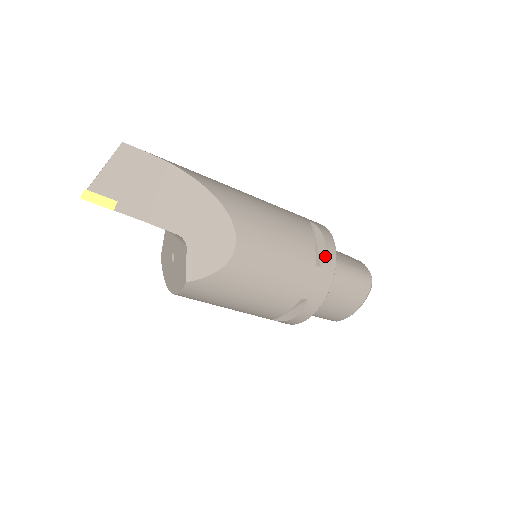
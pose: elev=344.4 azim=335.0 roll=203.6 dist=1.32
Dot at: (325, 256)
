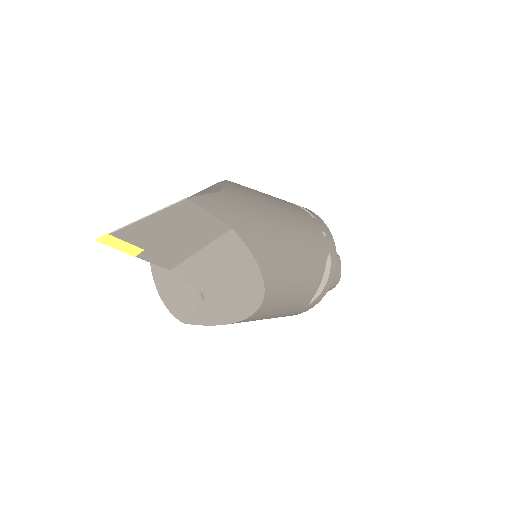
Dot at: (319, 295)
